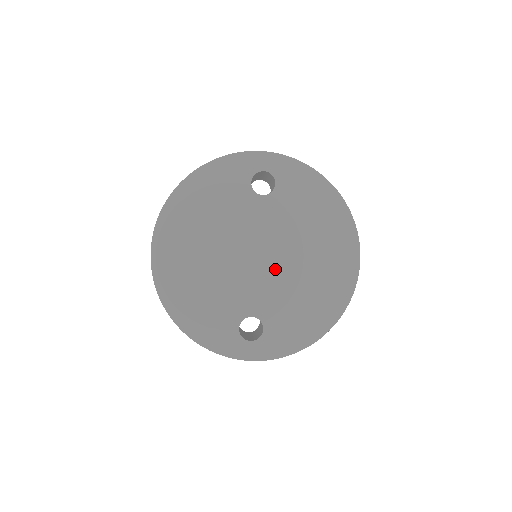
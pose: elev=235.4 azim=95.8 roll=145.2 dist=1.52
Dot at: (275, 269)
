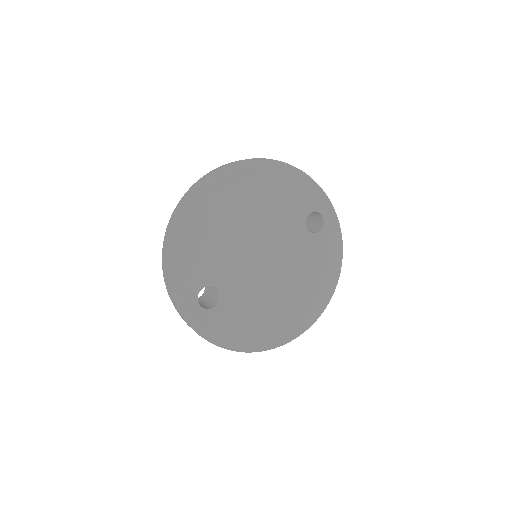
Dot at: (264, 279)
